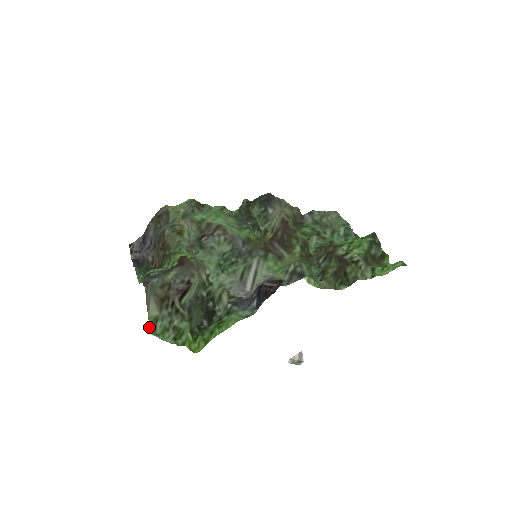
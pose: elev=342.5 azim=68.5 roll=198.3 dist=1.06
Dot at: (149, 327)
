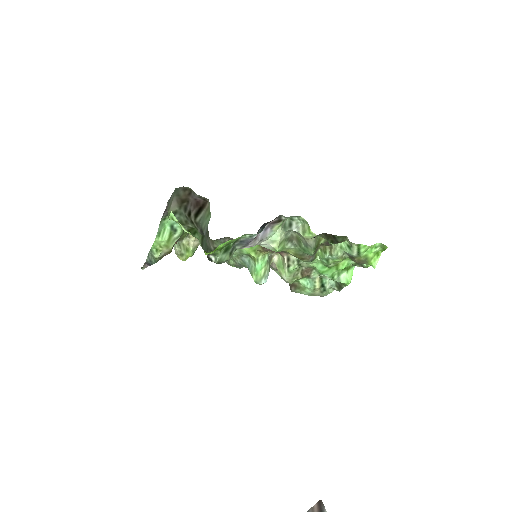
Dot at: (168, 218)
